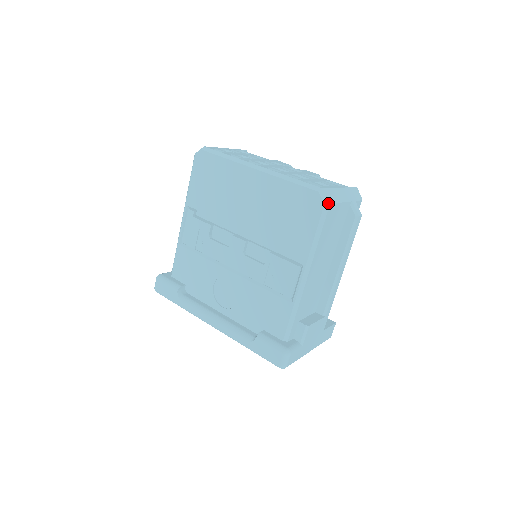
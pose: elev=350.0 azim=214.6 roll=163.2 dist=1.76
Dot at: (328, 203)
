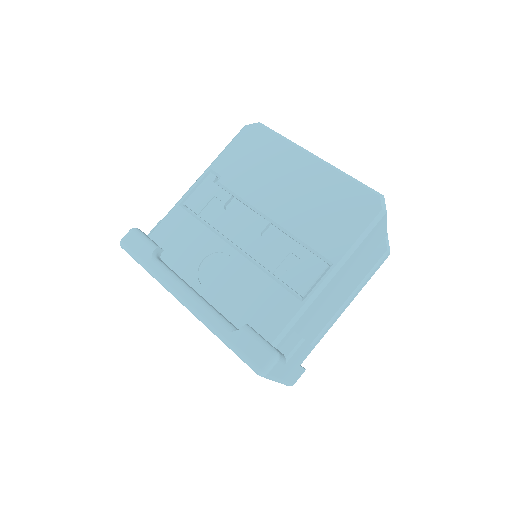
Dot at: (385, 210)
